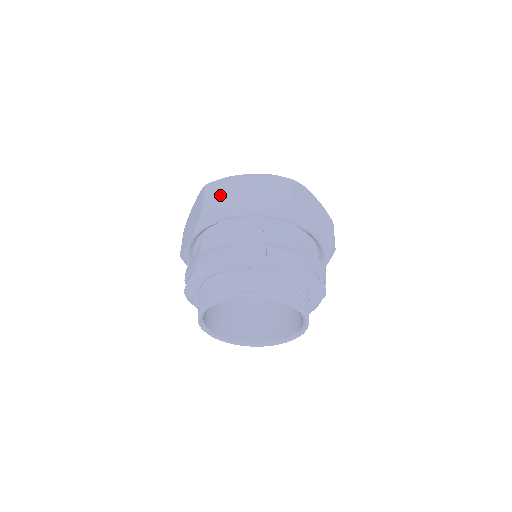
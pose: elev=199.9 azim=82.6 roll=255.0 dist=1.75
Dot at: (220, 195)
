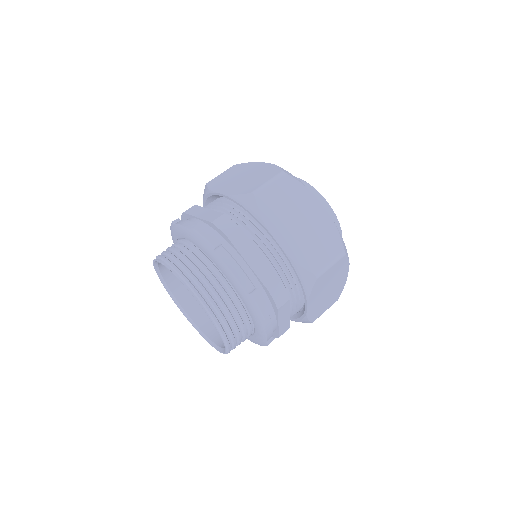
Dot at: (228, 174)
